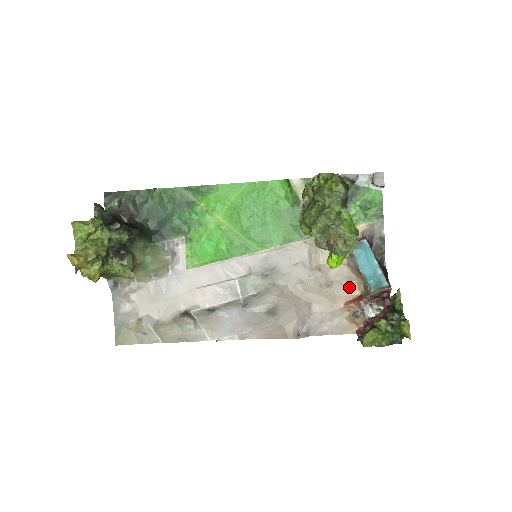
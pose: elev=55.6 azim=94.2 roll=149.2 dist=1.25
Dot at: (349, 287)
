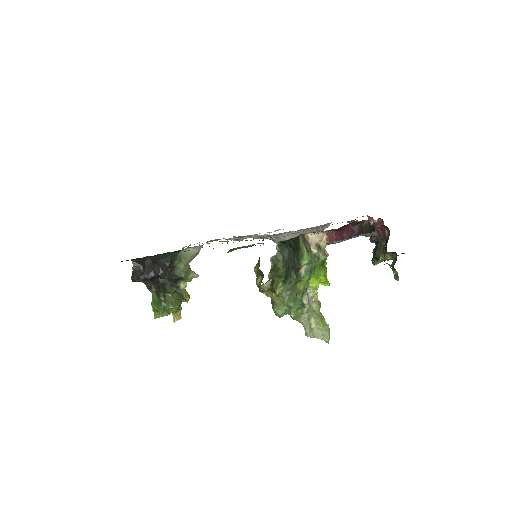
Dot at: occluded
